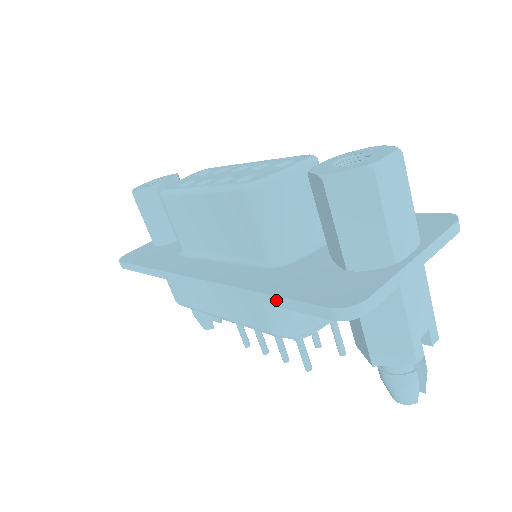
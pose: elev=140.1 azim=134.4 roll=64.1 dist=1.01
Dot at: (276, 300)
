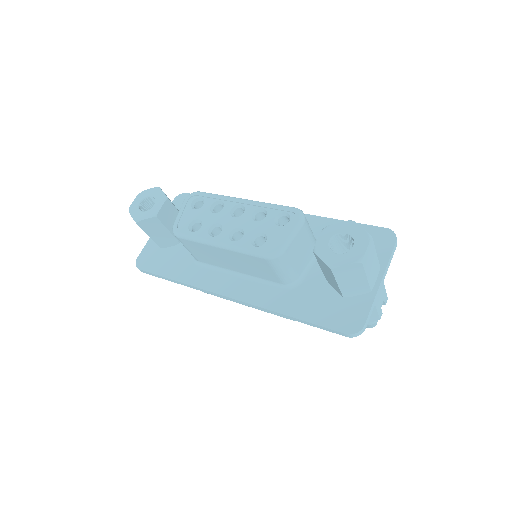
Dot at: (306, 323)
